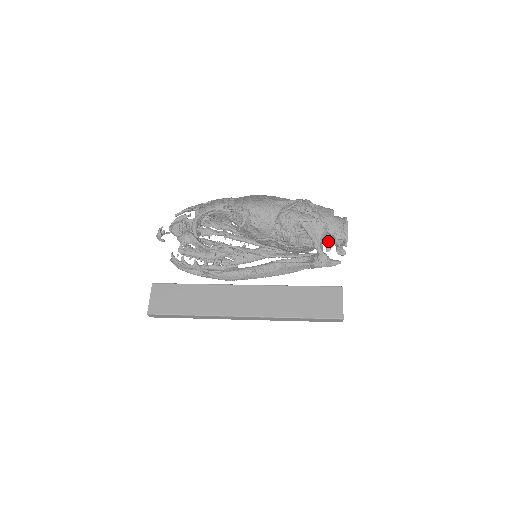
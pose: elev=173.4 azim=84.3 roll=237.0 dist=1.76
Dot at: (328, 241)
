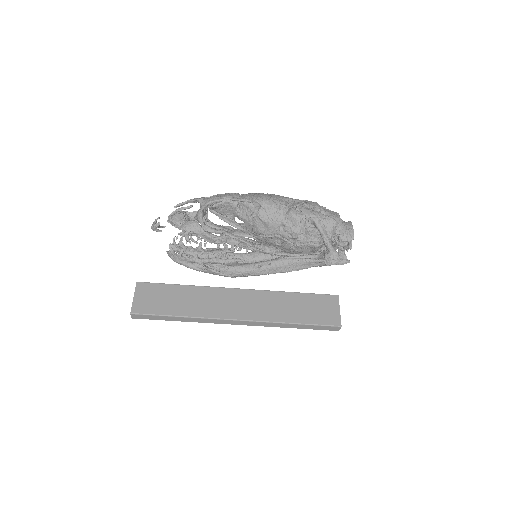
Dot at: (325, 249)
